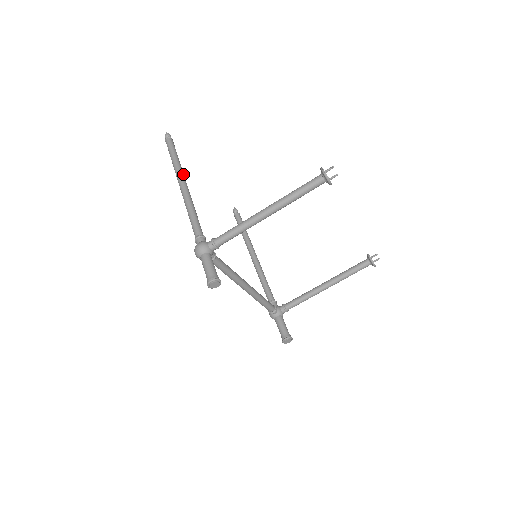
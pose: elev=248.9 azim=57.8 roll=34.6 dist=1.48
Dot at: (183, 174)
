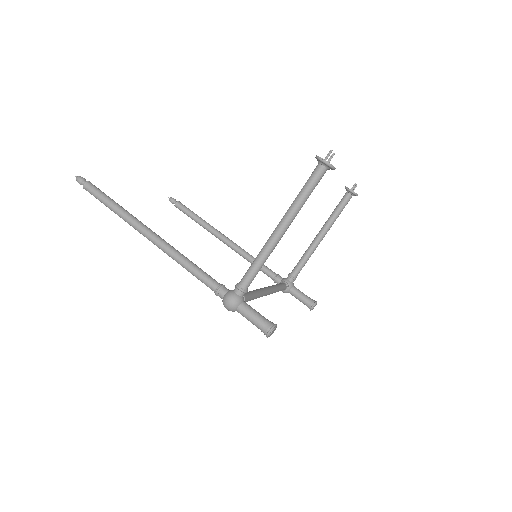
Dot at: (140, 222)
